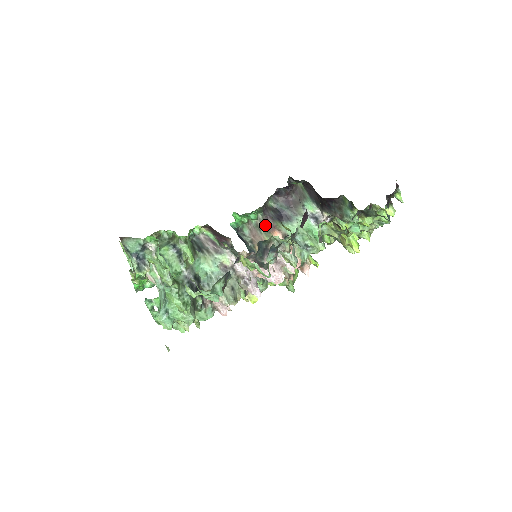
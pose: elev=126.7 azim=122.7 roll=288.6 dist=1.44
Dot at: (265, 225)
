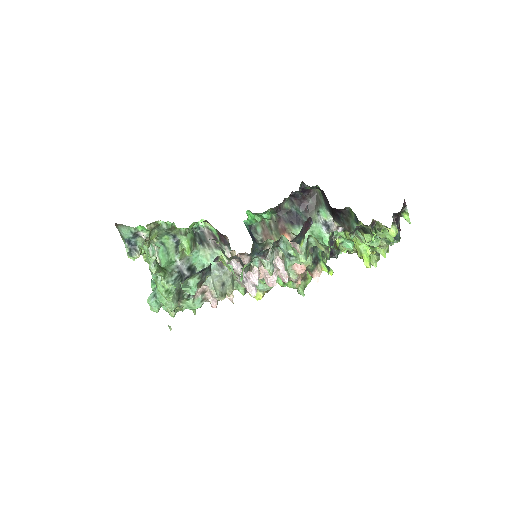
Dot at: (277, 226)
